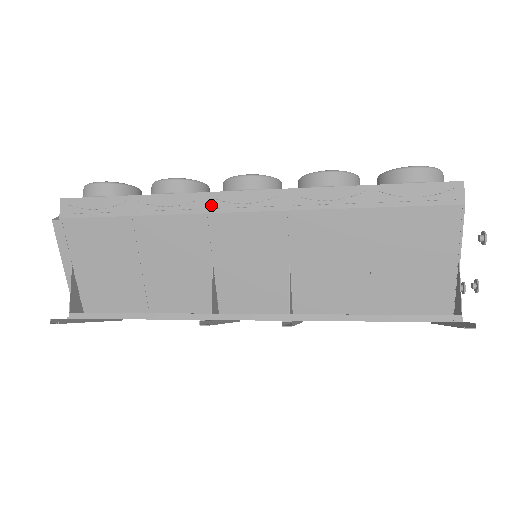
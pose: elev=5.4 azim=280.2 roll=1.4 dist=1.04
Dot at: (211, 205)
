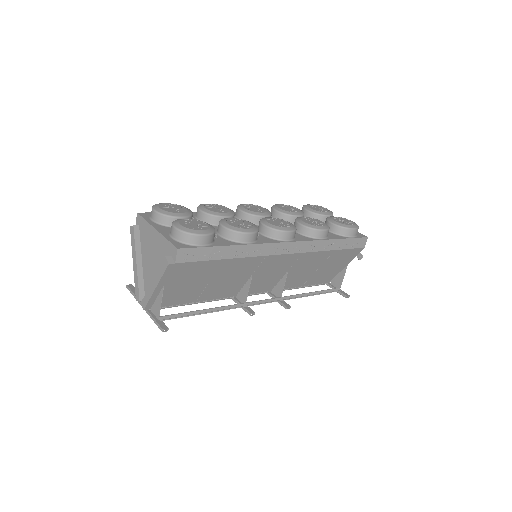
Dot at: (271, 251)
